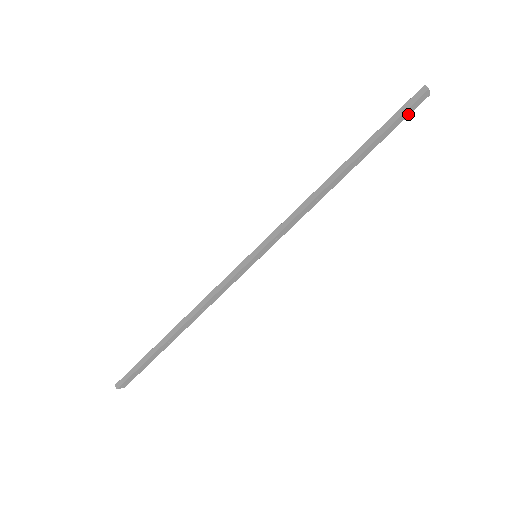
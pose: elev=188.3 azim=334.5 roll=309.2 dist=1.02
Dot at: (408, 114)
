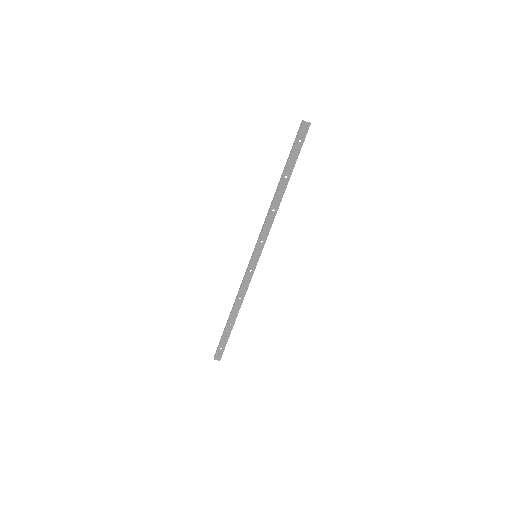
Dot at: (303, 140)
